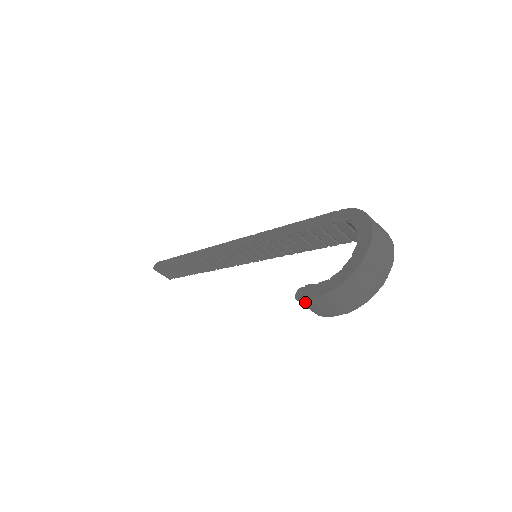
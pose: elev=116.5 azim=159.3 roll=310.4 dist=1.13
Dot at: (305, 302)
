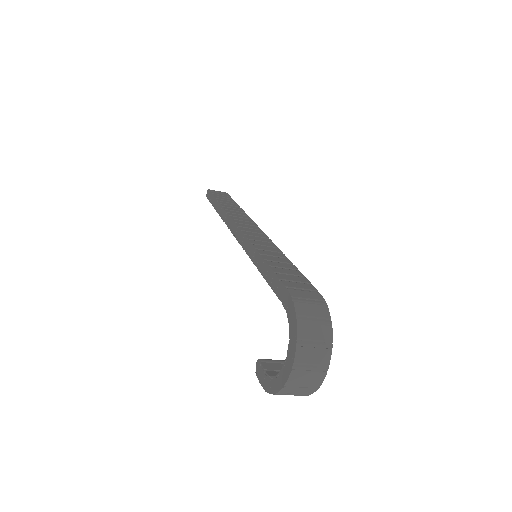
Dot at: occluded
